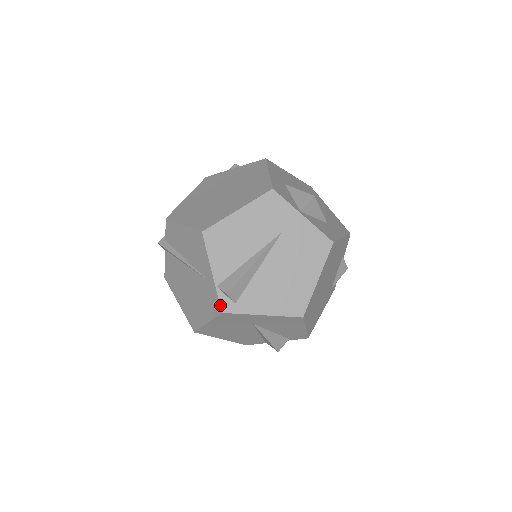
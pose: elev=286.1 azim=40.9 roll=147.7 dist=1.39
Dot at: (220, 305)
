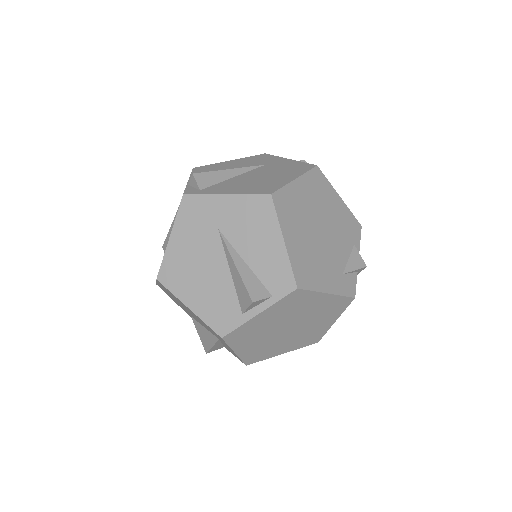
Dot at: (184, 191)
